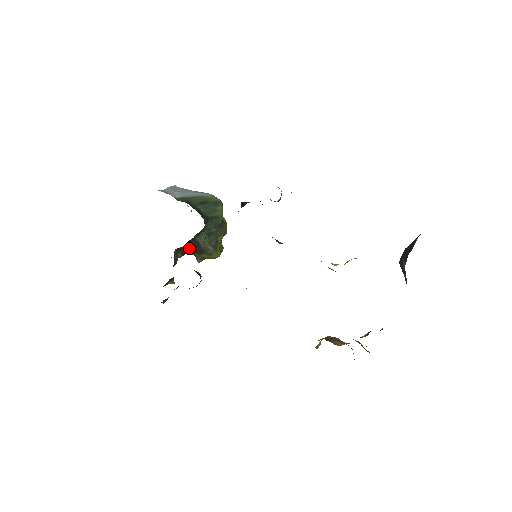
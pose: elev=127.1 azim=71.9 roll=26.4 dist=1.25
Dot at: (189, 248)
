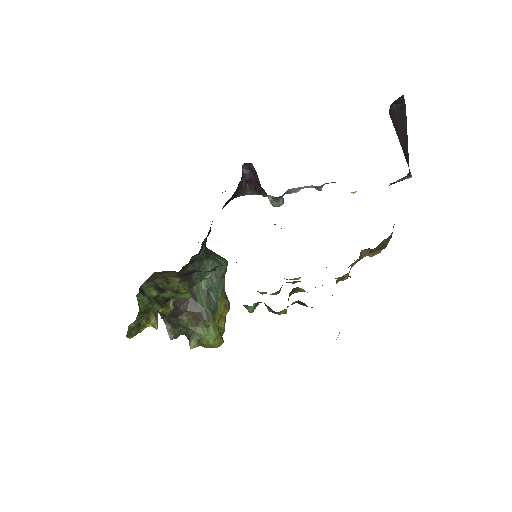
Dot at: (184, 303)
